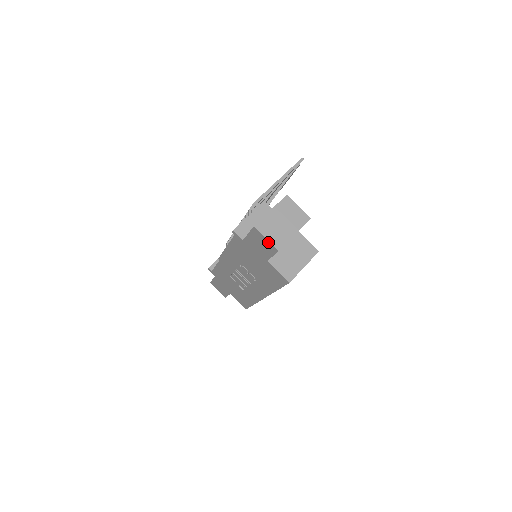
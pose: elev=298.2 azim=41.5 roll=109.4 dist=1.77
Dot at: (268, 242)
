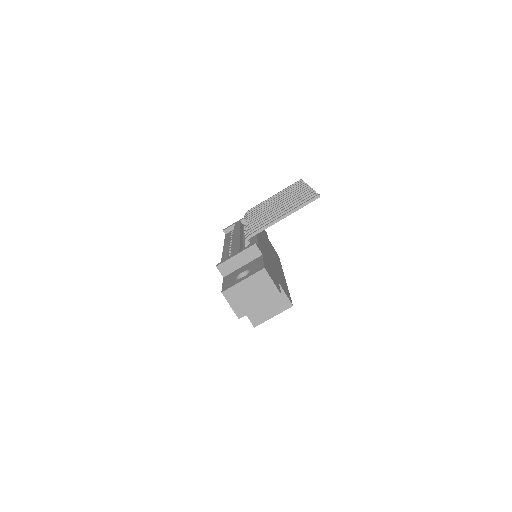
Dot at: (232, 308)
